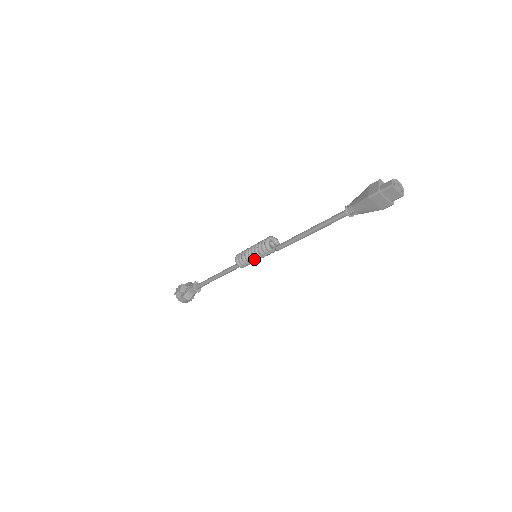
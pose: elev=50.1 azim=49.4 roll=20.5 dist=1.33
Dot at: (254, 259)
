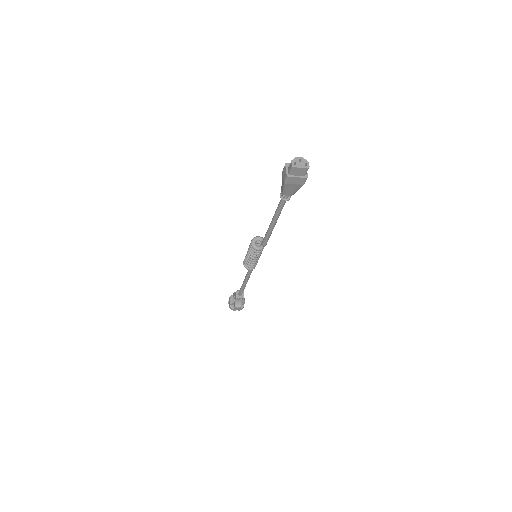
Dot at: (255, 260)
